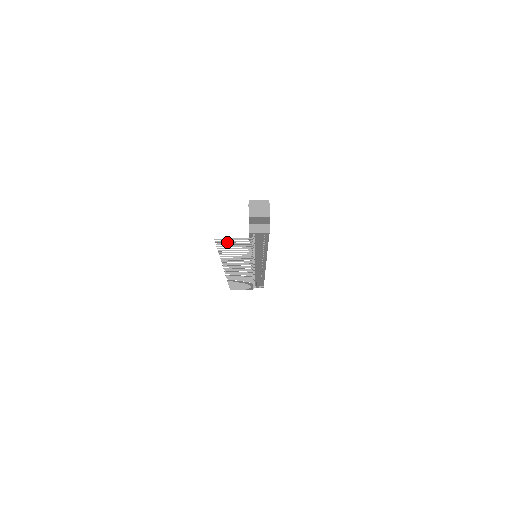
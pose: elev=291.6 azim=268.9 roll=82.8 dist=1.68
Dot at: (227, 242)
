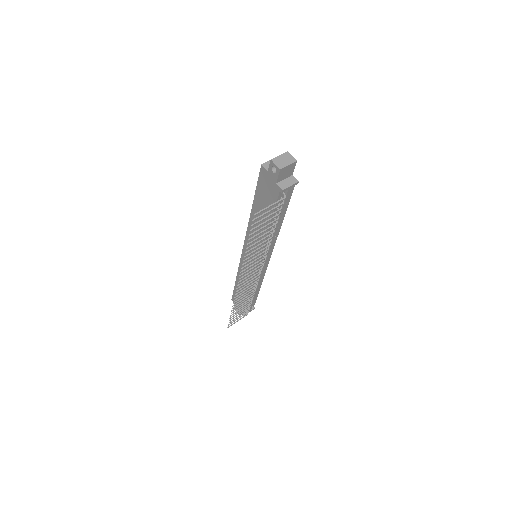
Dot at: (263, 215)
